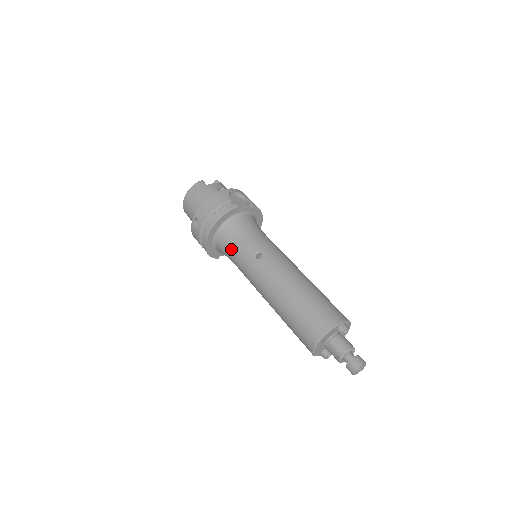
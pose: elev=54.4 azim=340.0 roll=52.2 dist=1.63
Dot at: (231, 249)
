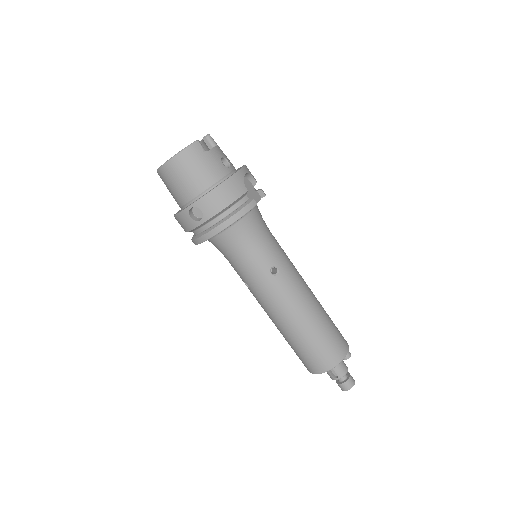
Dot at: (237, 253)
